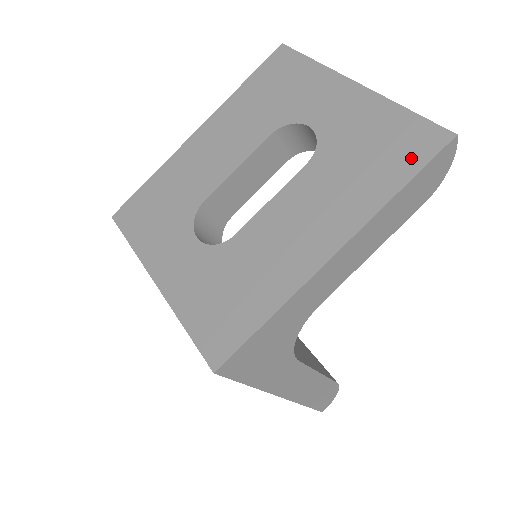
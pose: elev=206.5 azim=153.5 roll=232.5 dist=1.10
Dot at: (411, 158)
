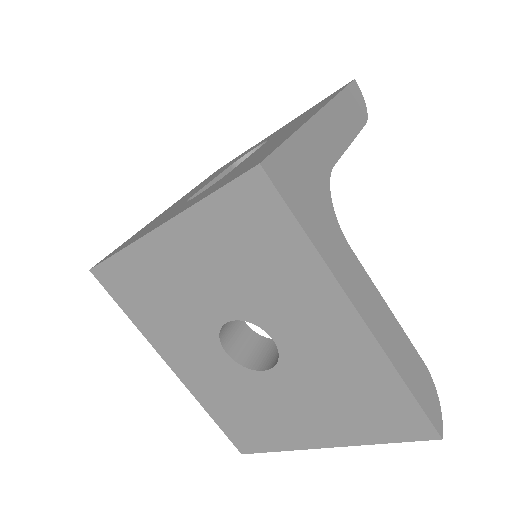
Dot at: occluded
